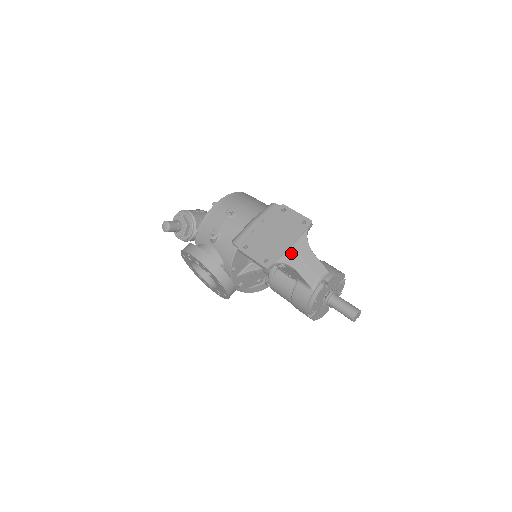
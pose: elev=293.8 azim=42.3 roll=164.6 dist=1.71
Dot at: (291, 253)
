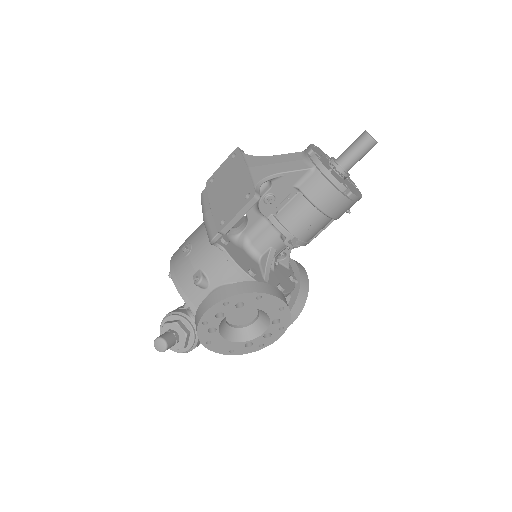
Dot at: (256, 171)
